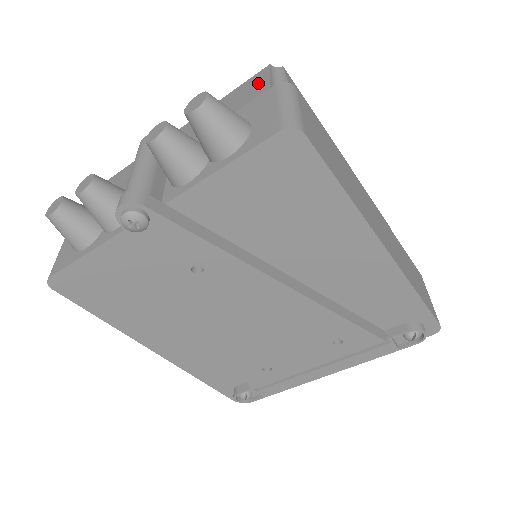
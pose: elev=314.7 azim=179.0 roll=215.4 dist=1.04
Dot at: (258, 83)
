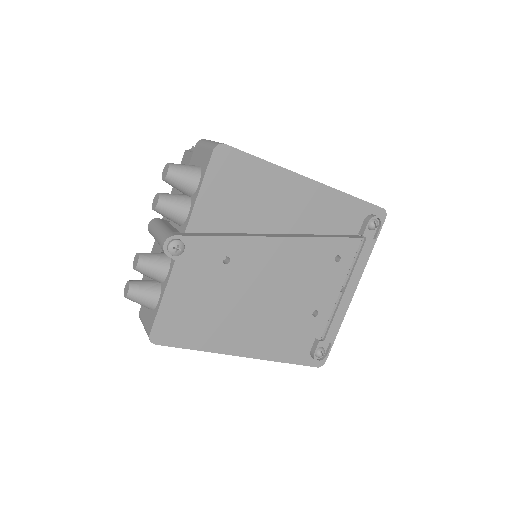
Dot at: (186, 160)
